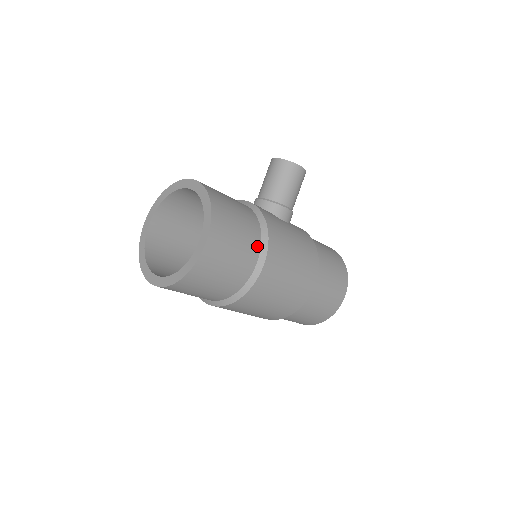
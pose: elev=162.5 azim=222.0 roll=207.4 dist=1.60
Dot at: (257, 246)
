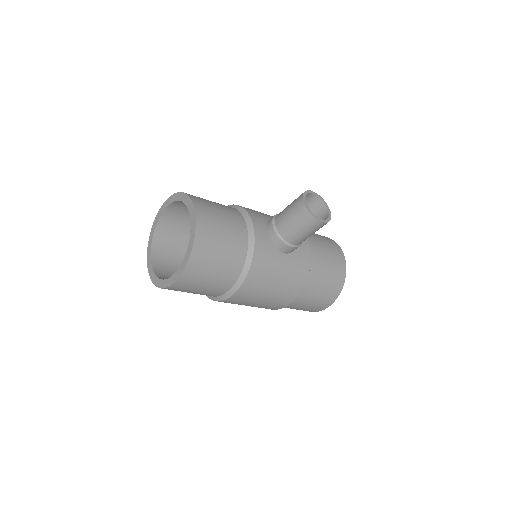
Dot at: (231, 283)
